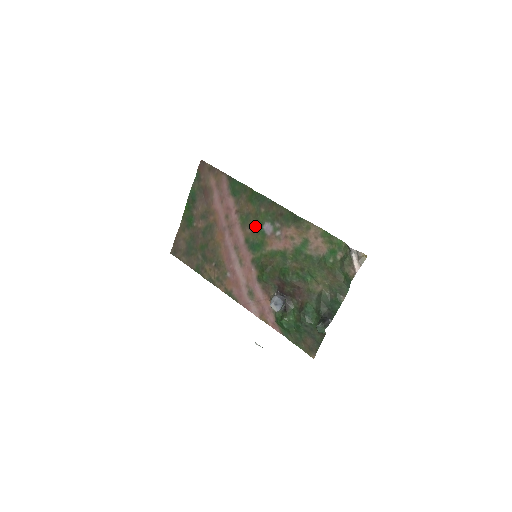
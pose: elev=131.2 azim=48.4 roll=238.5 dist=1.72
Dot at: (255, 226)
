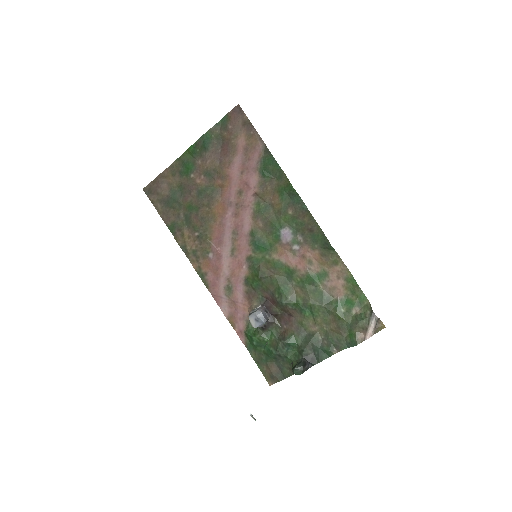
Dot at: (271, 224)
